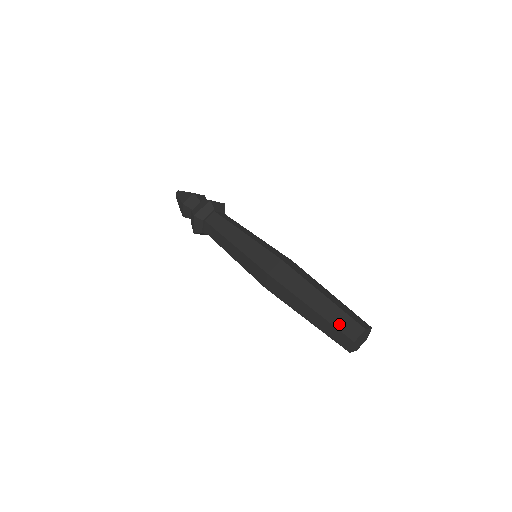
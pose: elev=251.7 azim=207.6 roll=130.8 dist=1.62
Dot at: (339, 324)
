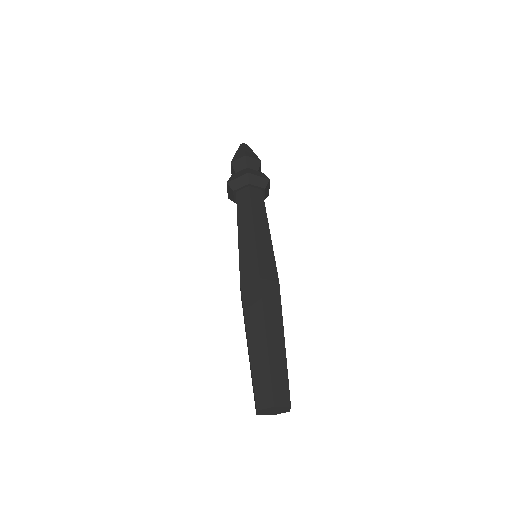
Dot at: (276, 379)
